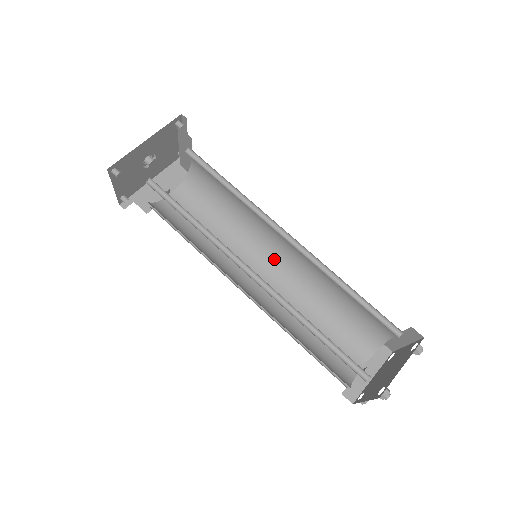
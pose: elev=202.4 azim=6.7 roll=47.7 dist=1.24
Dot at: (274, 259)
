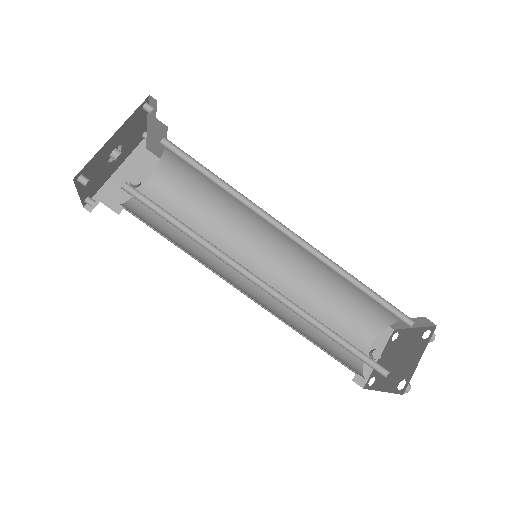
Dot at: (270, 251)
